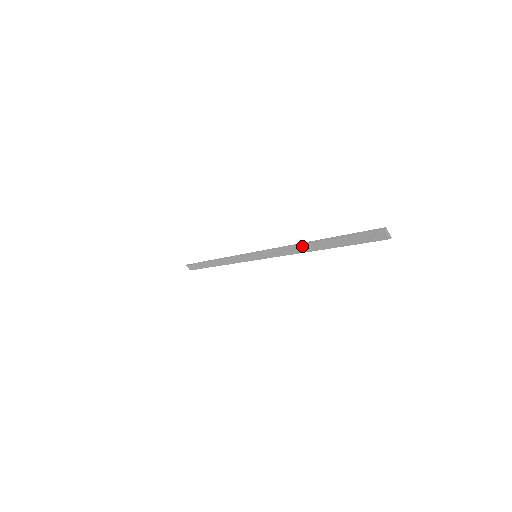
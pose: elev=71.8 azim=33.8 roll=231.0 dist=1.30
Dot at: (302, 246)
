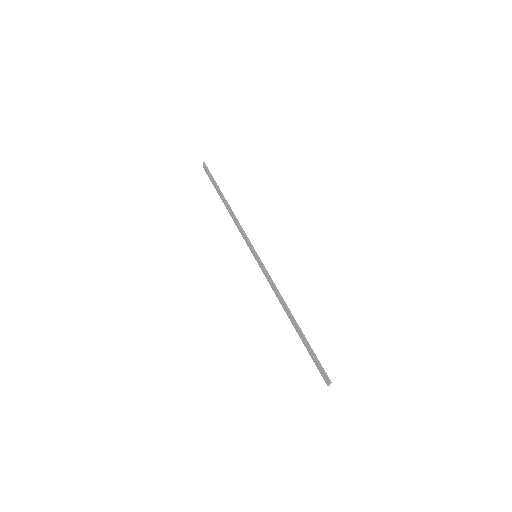
Dot at: (286, 309)
